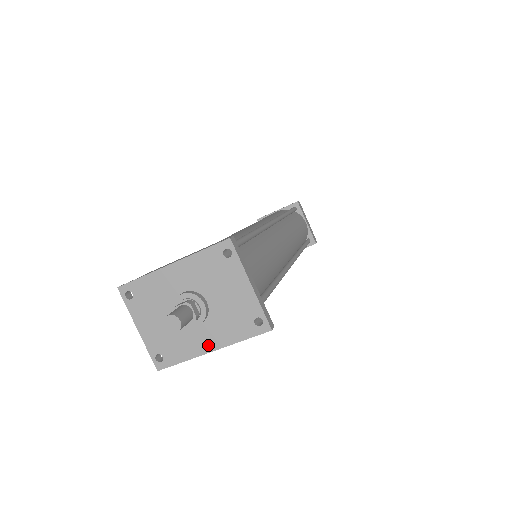
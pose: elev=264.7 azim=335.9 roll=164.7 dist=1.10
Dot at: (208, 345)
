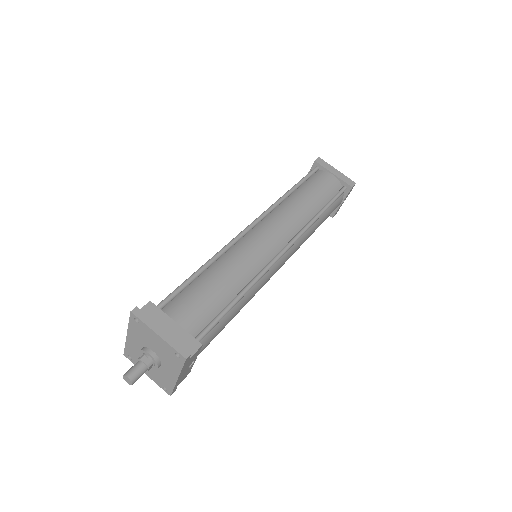
Dot at: (173, 376)
